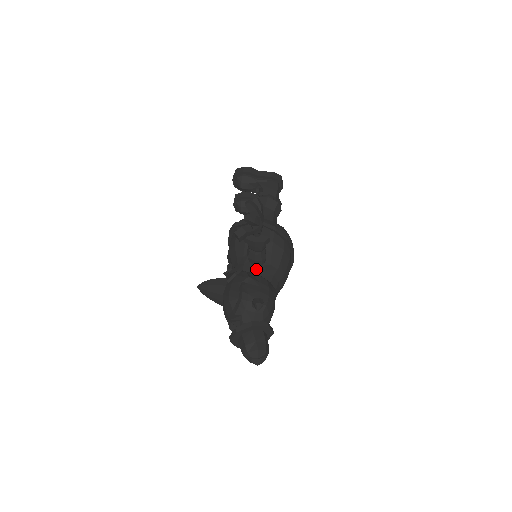
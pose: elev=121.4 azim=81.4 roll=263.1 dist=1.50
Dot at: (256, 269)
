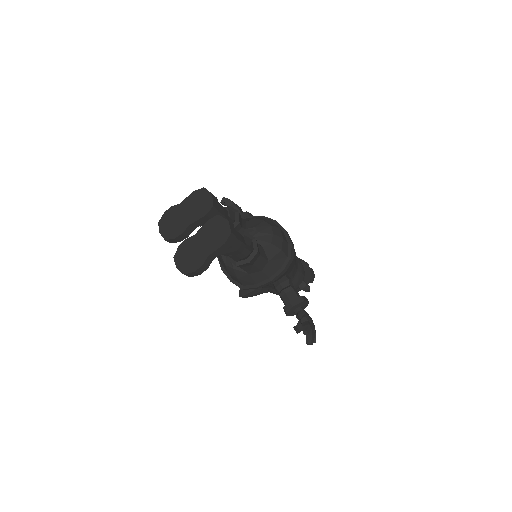
Dot at: occluded
